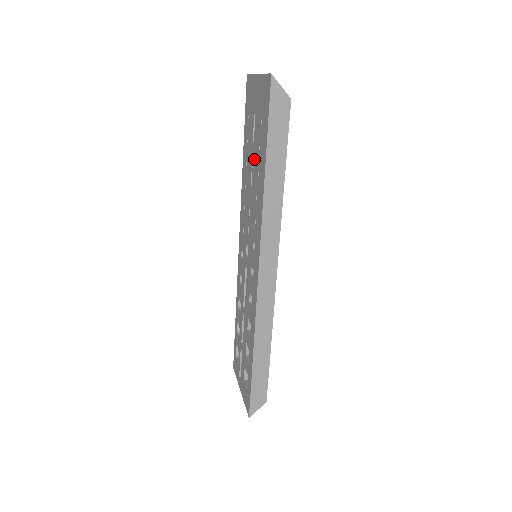
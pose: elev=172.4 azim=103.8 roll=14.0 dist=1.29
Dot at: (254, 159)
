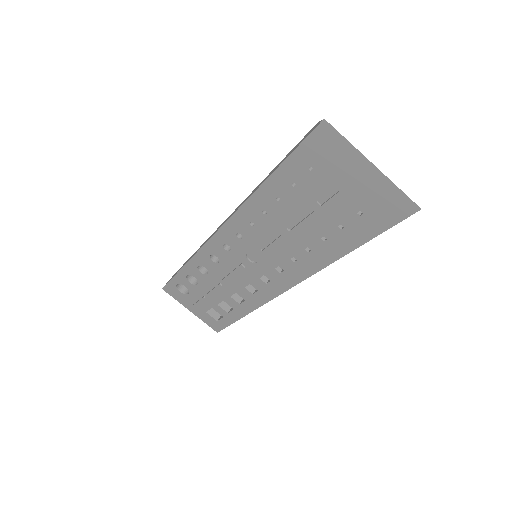
Dot at: (315, 220)
